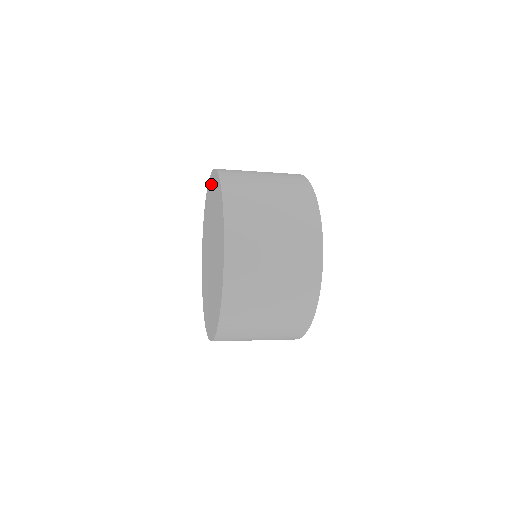
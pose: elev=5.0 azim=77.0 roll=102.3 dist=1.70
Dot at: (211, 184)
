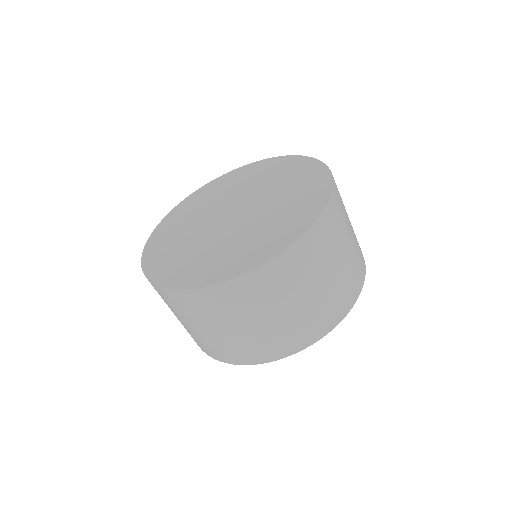
Dot at: (294, 163)
